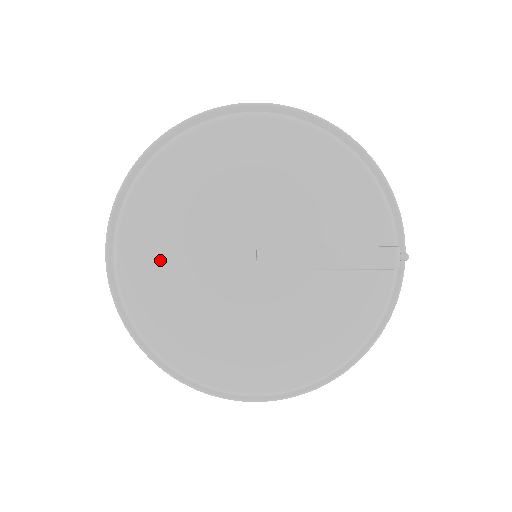
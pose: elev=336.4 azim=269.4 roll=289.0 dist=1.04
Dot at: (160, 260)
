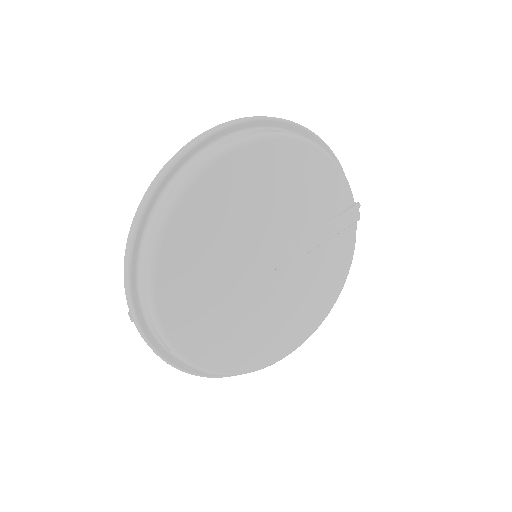
Dot at: (203, 309)
